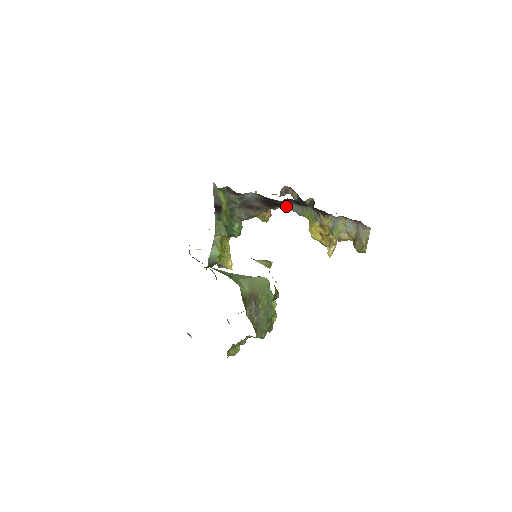
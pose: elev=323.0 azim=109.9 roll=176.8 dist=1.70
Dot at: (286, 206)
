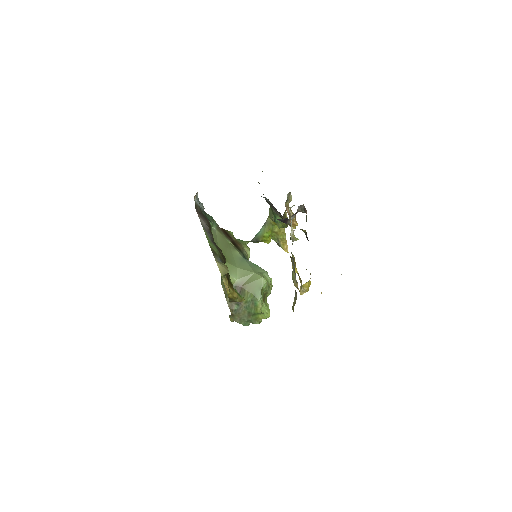
Dot at: (290, 225)
